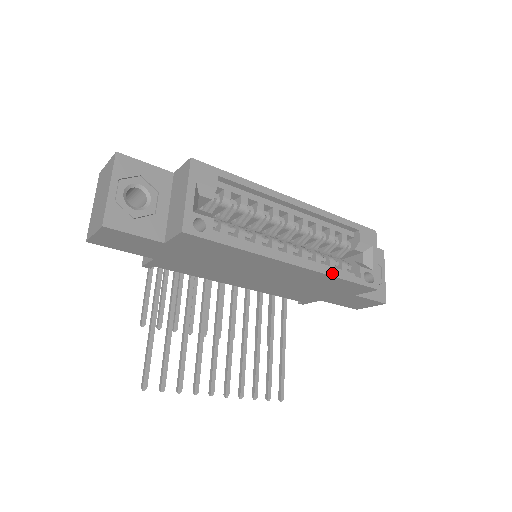
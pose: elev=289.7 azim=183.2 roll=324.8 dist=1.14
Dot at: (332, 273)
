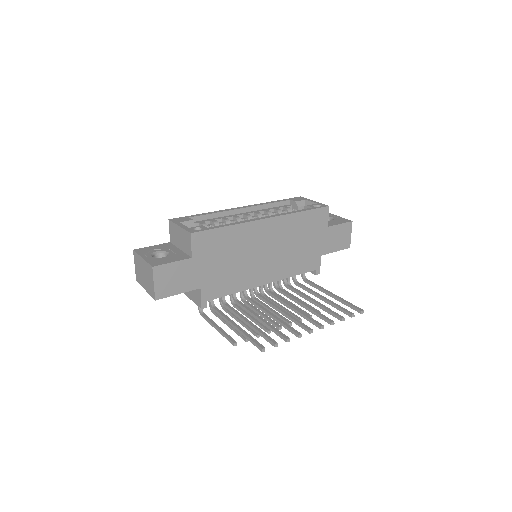
Dot at: (292, 212)
